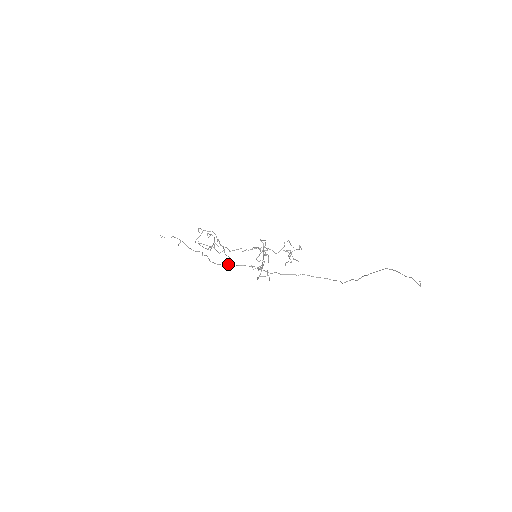
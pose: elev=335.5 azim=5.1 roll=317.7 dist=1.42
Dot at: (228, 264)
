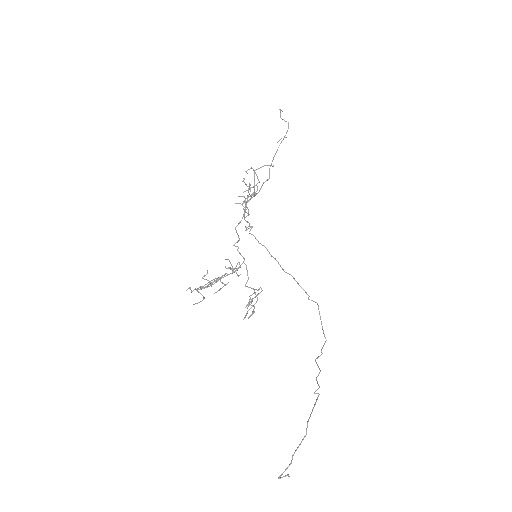
Dot at: (246, 227)
